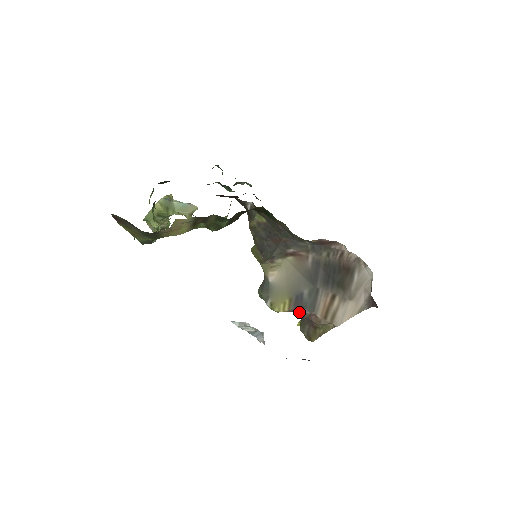
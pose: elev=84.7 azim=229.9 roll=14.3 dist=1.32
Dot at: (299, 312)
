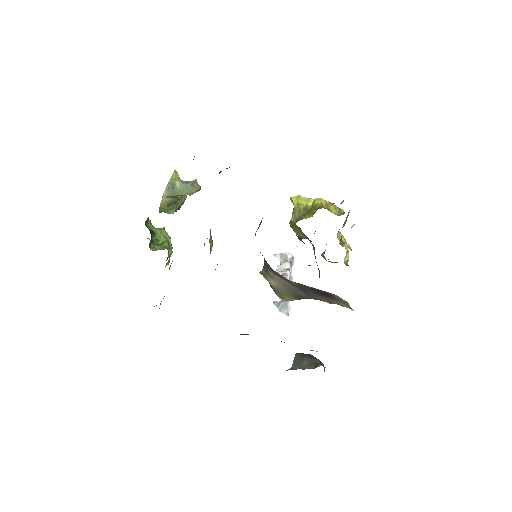
Dot at: occluded
